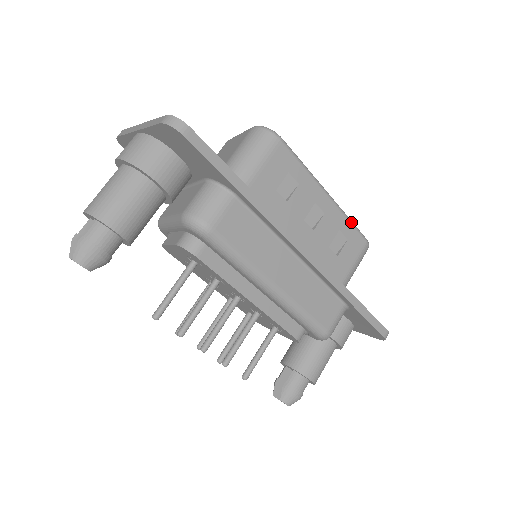
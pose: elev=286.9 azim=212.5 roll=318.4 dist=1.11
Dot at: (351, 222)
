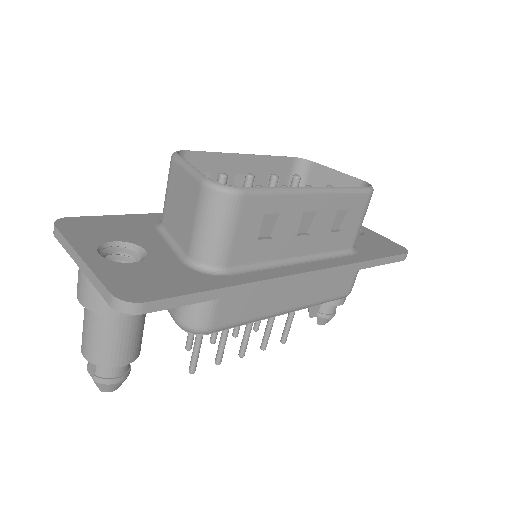
Dot at: (348, 191)
